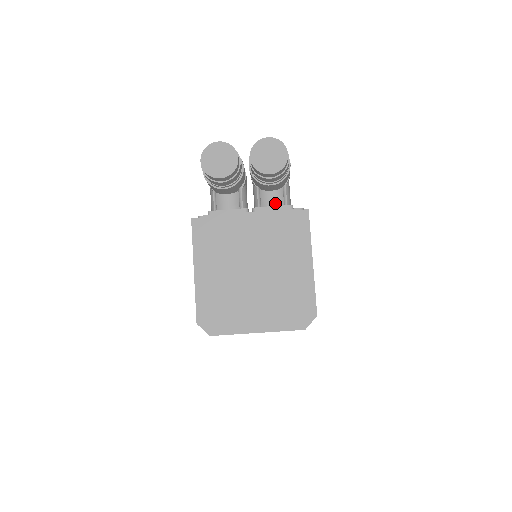
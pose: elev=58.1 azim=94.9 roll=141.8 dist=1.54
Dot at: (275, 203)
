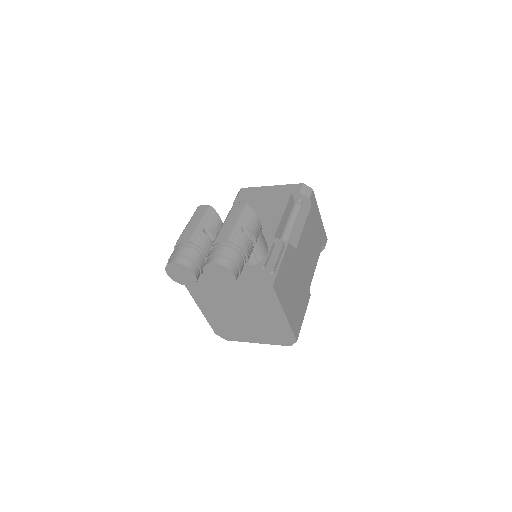
Dot at: (248, 263)
